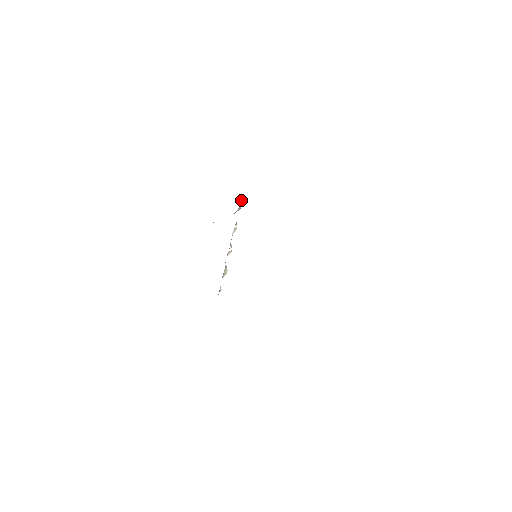
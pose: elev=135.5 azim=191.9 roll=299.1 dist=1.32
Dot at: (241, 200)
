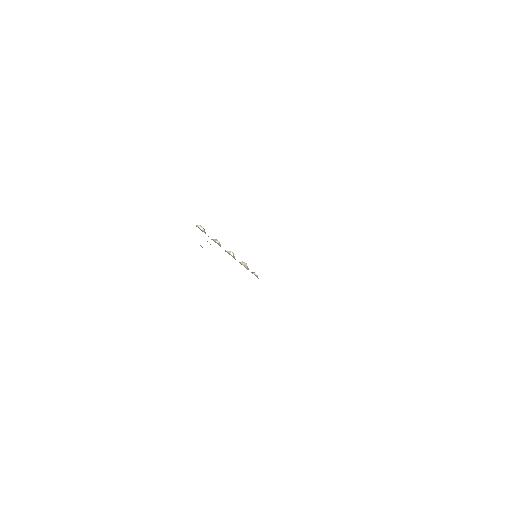
Dot at: (199, 228)
